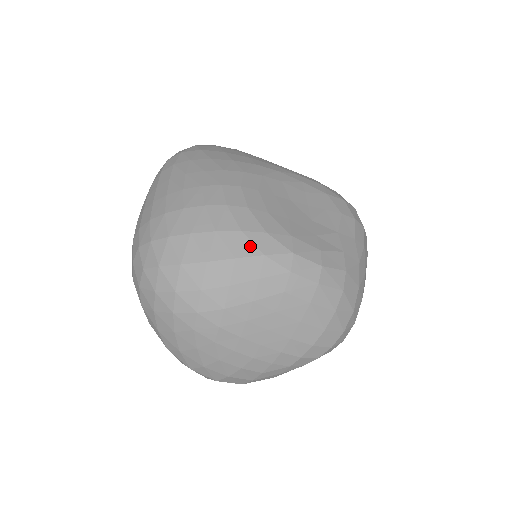
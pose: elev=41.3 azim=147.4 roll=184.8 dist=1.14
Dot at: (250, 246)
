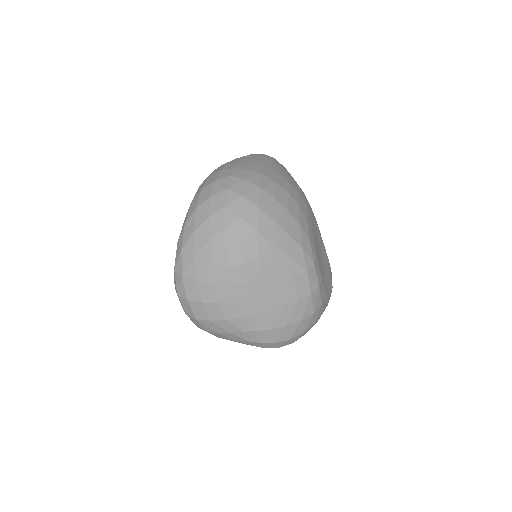
Dot at: (299, 236)
